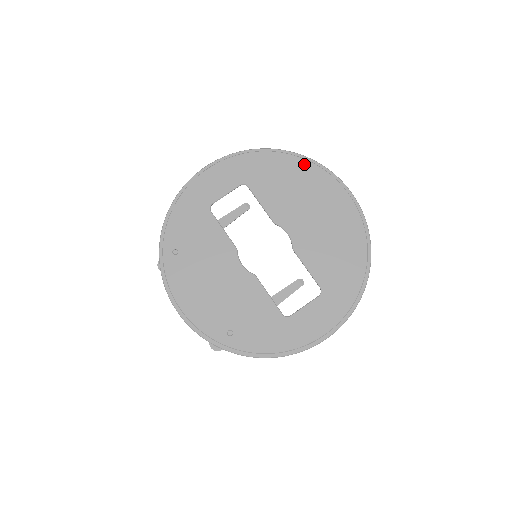
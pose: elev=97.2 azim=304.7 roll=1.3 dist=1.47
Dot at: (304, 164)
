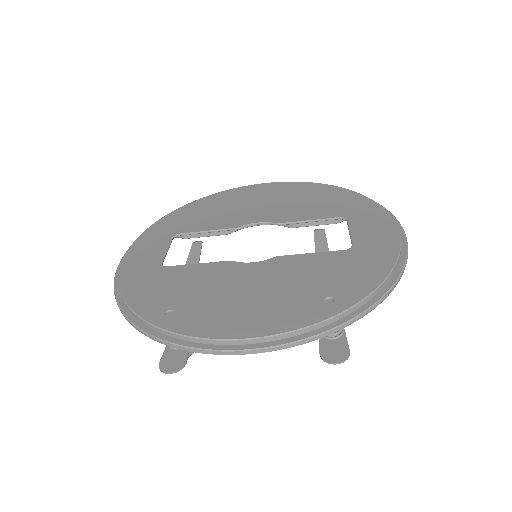
Dot at: (208, 198)
